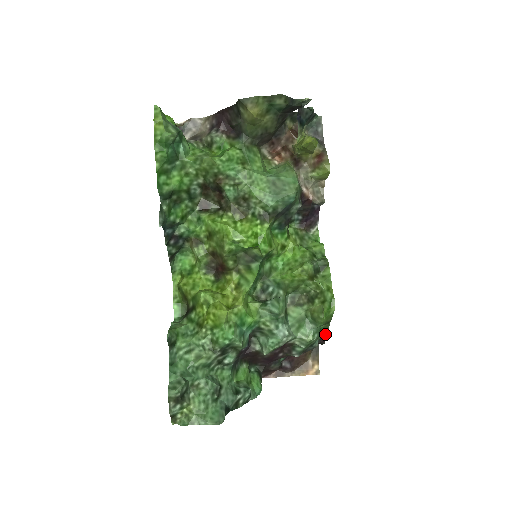
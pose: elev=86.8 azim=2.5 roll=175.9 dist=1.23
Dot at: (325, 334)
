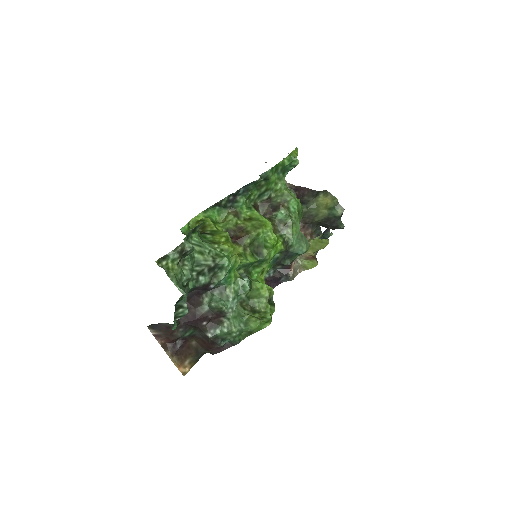
Dot at: (238, 341)
